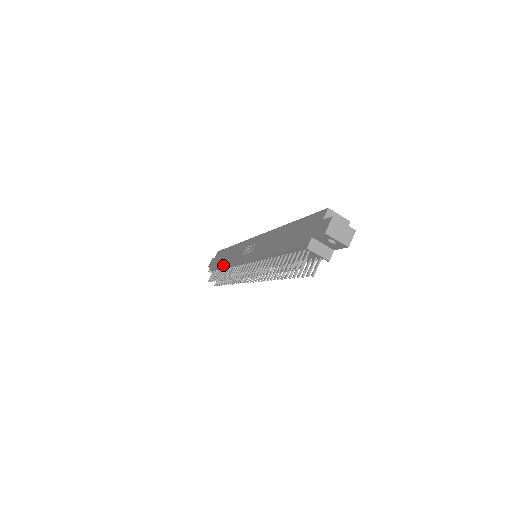
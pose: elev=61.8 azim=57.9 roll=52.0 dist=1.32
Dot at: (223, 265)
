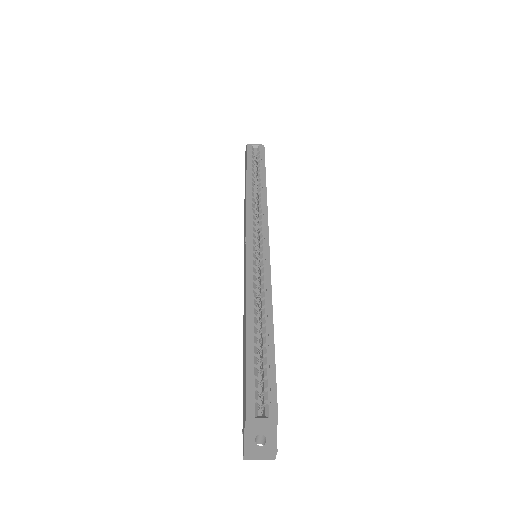
Dot at: (244, 207)
